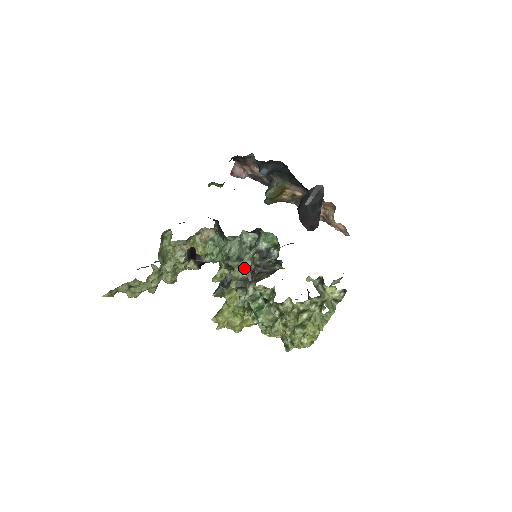
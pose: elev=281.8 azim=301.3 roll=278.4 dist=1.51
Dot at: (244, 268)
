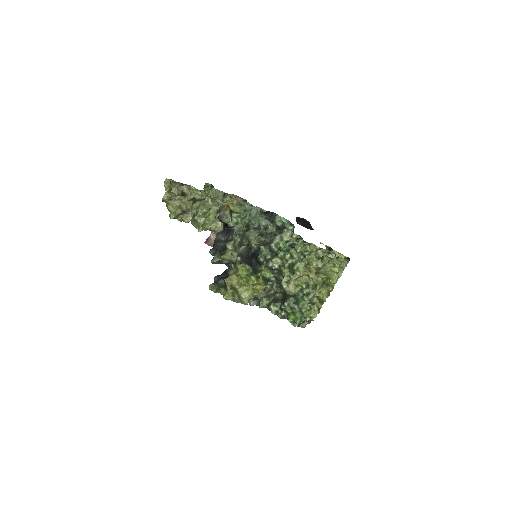
Dot at: (259, 242)
